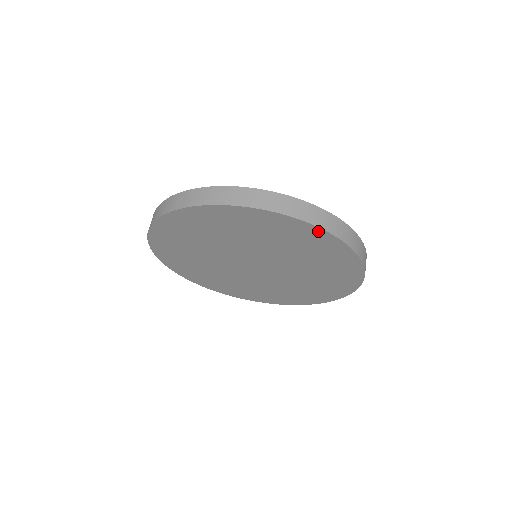
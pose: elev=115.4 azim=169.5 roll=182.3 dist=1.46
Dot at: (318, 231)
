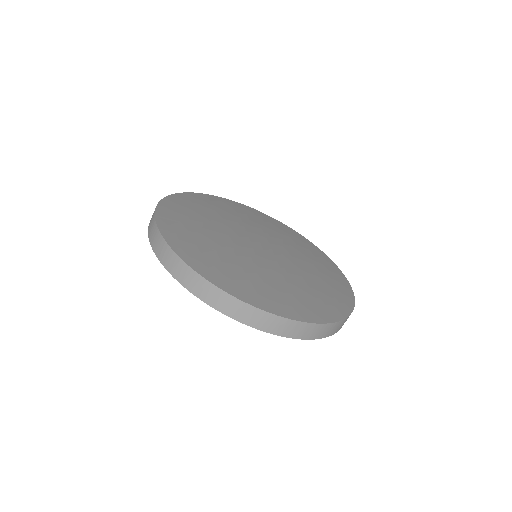
Dot at: occluded
